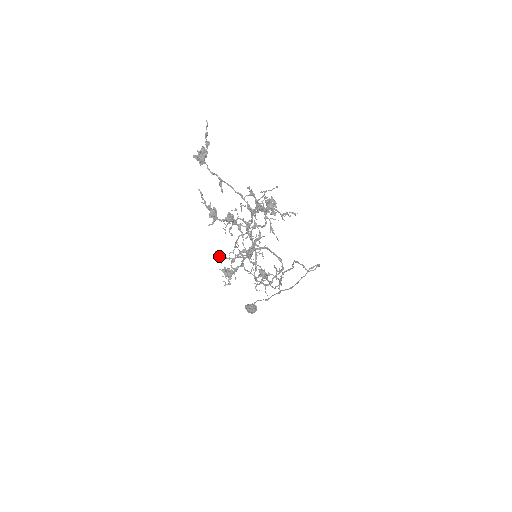
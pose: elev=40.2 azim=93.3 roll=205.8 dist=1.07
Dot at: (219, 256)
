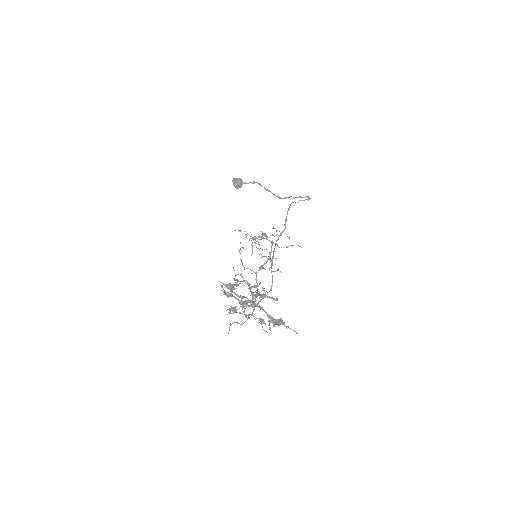
Dot at: occluded
